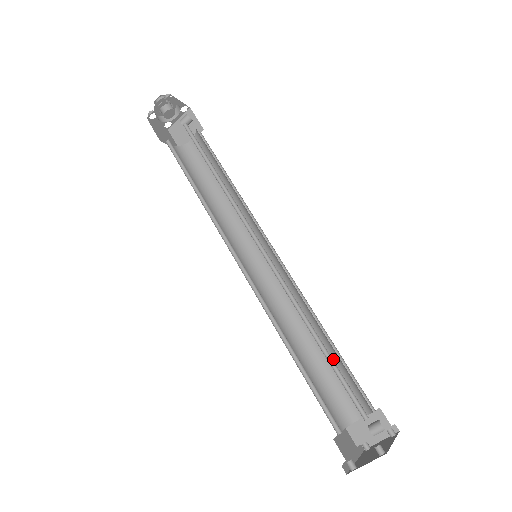
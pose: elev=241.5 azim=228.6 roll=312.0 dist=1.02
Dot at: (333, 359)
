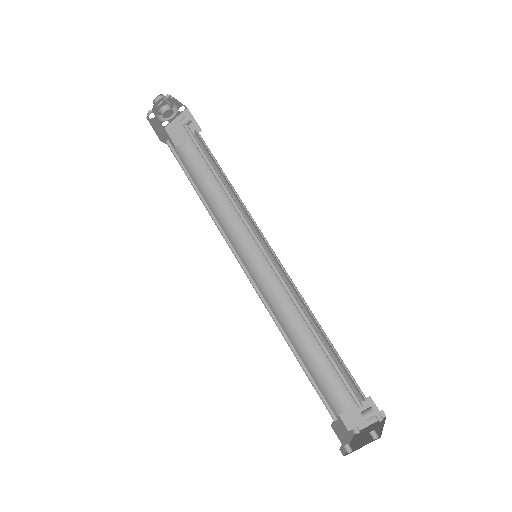
Dot at: occluded
